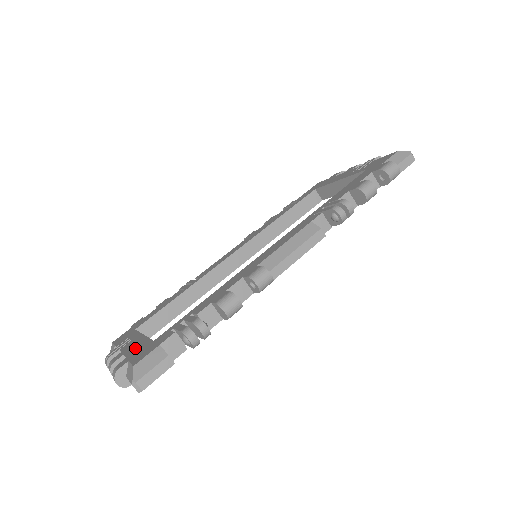
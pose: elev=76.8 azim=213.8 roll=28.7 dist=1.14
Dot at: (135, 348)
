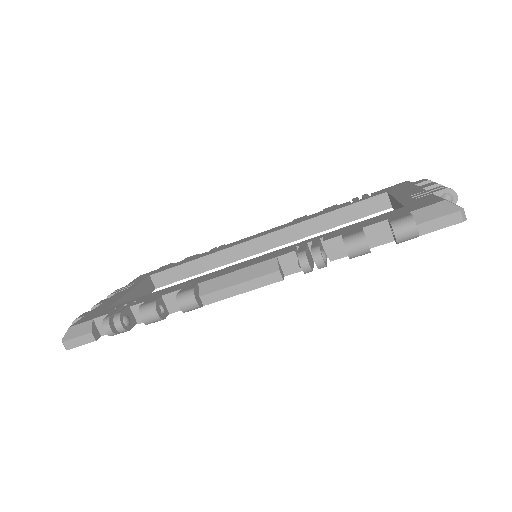
Dot at: (105, 303)
